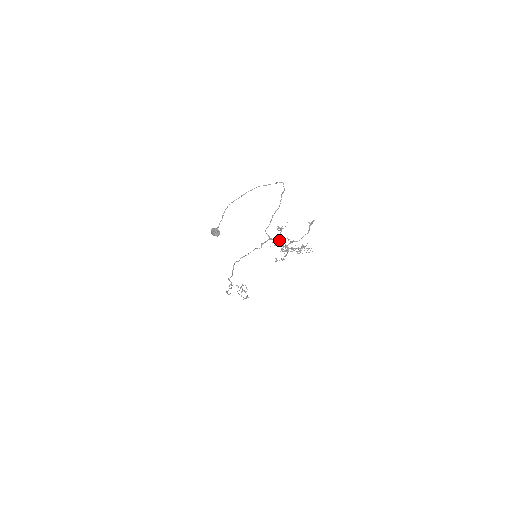
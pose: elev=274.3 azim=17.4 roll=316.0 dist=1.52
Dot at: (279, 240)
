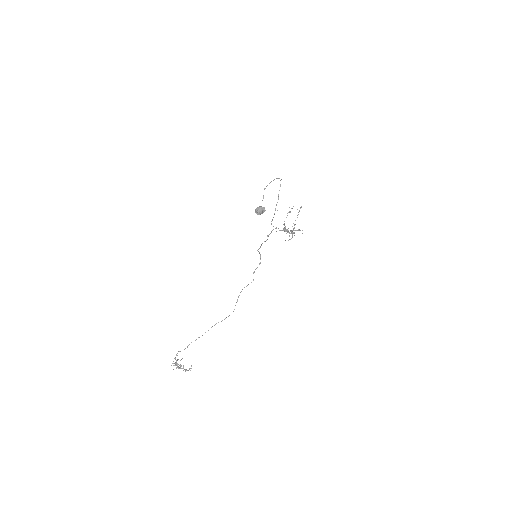
Dot at: occluded
